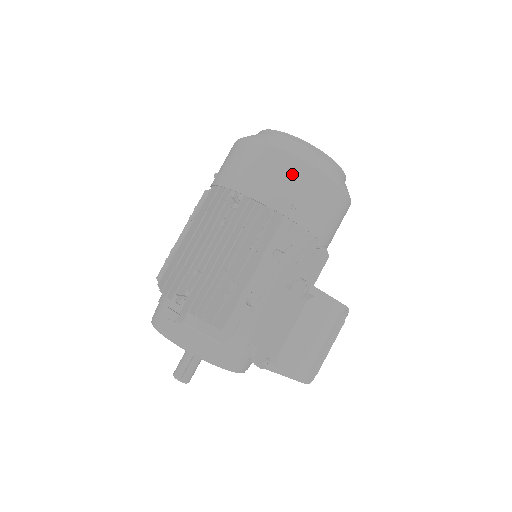
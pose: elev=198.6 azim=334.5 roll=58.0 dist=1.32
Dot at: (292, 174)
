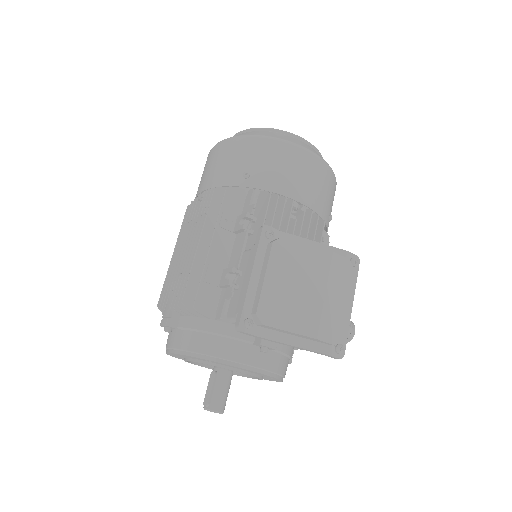
Dot at: (237, 151)
